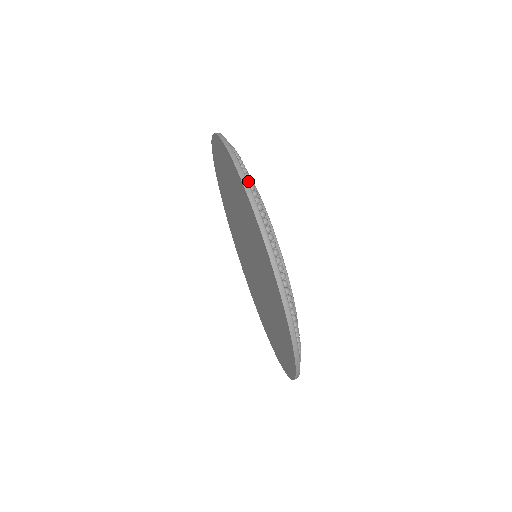
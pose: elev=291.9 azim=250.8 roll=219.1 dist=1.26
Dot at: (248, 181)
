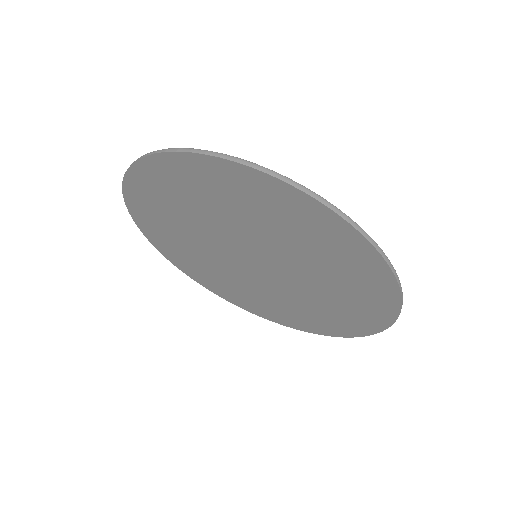
Dot at: occluded
